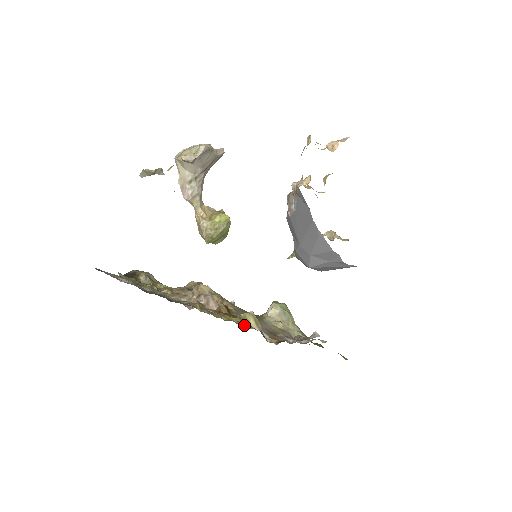
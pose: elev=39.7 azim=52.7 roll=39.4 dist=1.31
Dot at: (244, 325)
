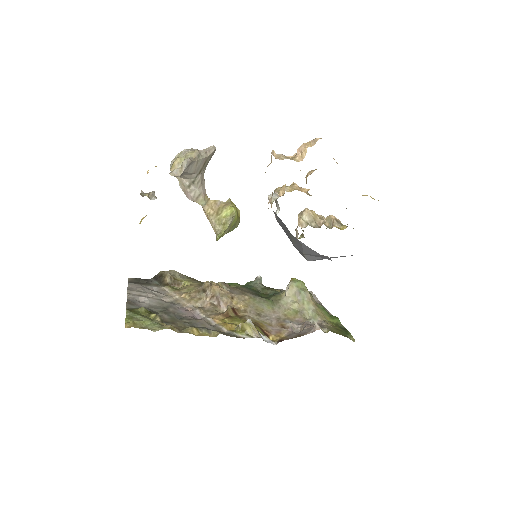
Dot at: (241, 335)
